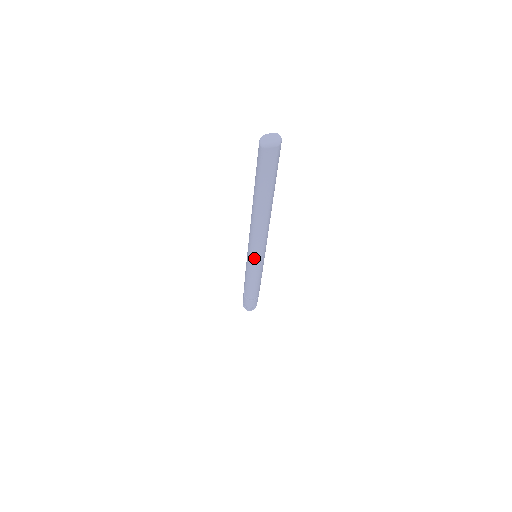
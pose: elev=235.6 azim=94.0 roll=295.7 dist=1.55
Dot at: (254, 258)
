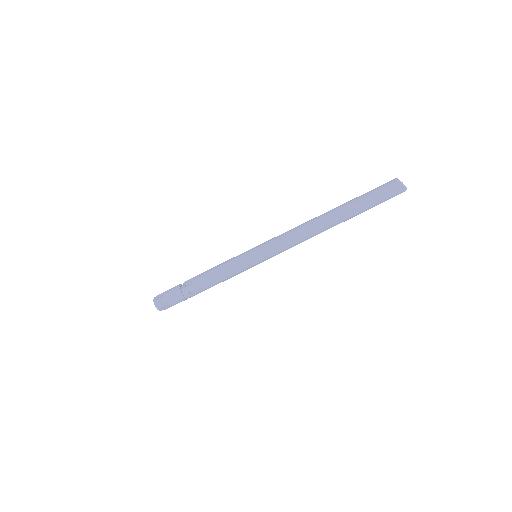
Dot at: (264, 254)
